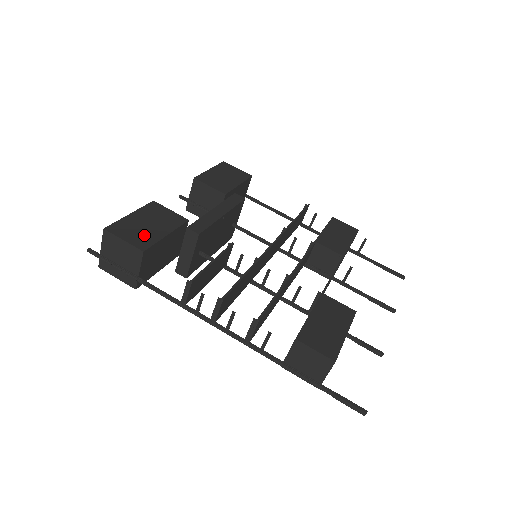
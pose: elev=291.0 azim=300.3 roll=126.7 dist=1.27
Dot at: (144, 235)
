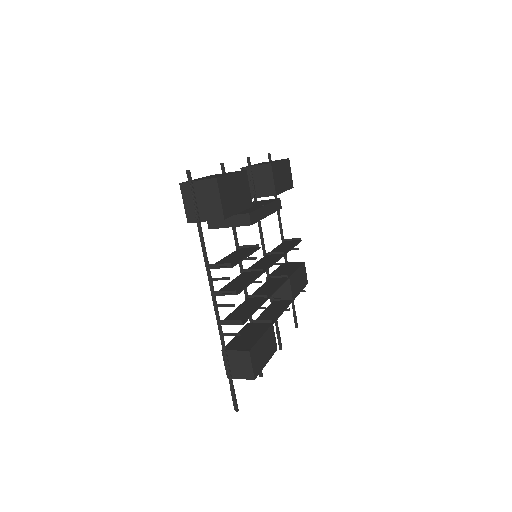
Dot at: (230, 203)
